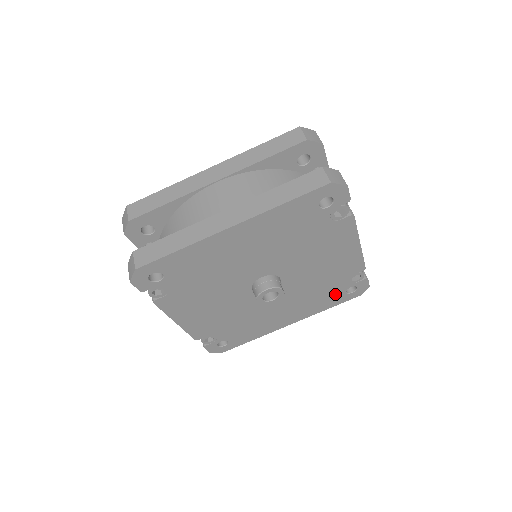
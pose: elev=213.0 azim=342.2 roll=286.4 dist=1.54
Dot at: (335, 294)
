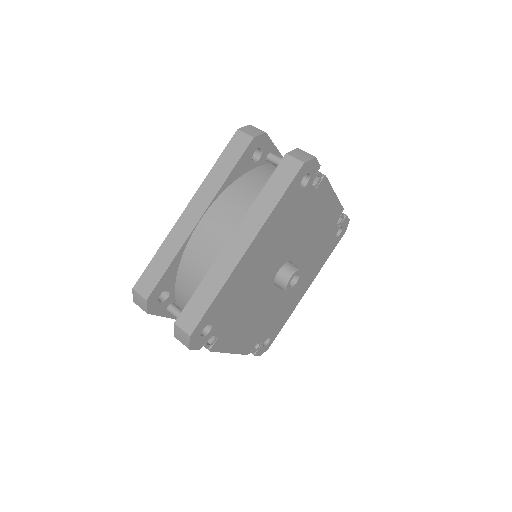
Dot at: (329, 244)
